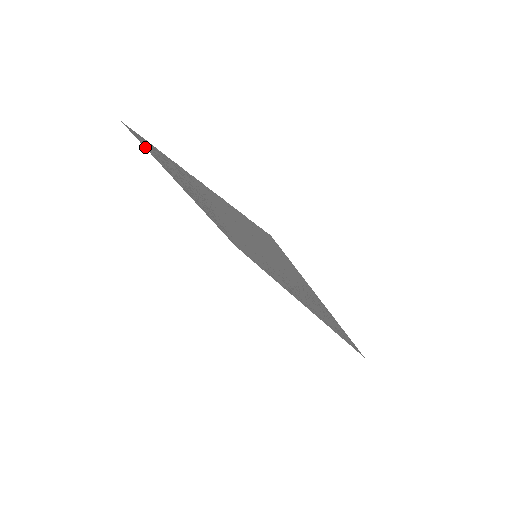
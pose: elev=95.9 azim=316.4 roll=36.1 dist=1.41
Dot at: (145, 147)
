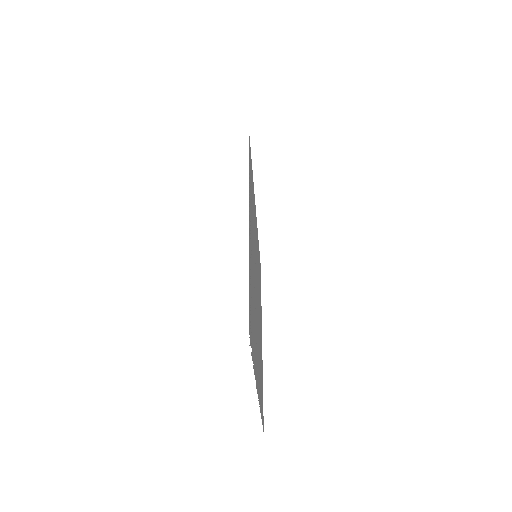
Dot at: occluded
